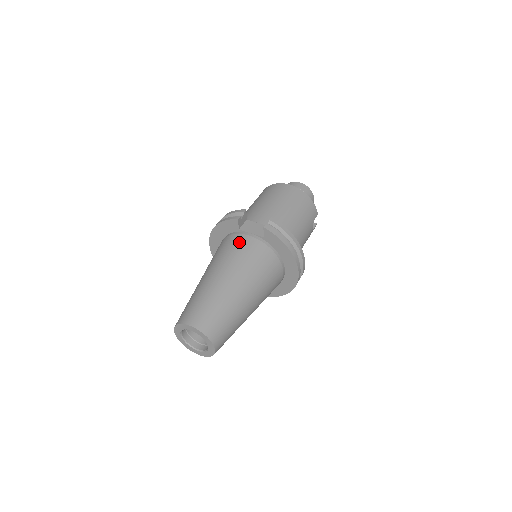
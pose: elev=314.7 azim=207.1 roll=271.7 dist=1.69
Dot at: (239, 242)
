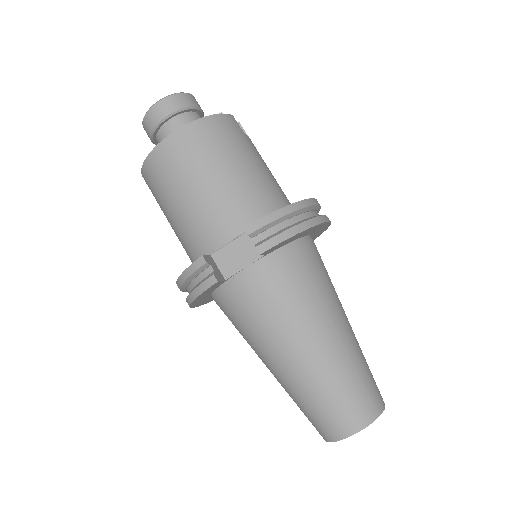
Dot at: (250, 295)
